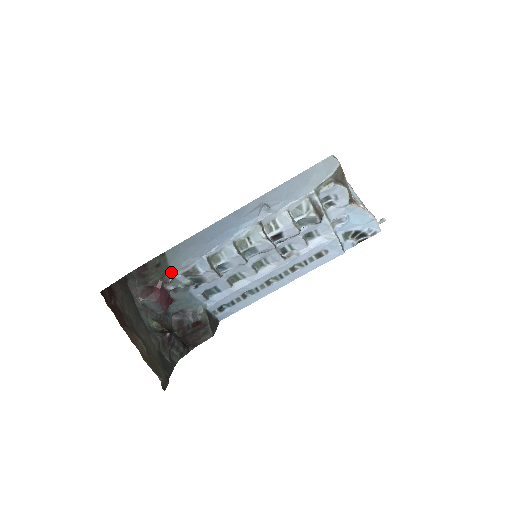
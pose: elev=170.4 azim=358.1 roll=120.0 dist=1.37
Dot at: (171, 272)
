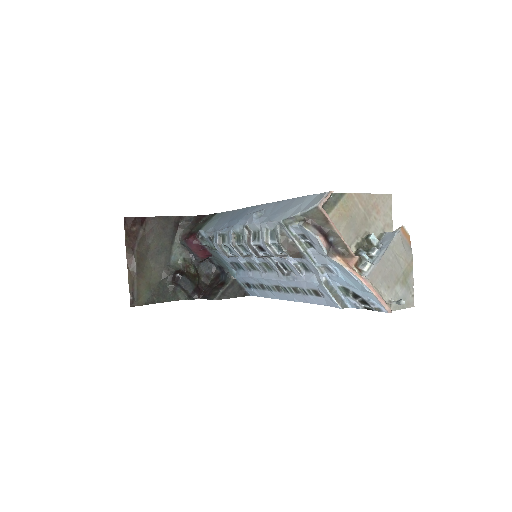
Dot at: (201, 231)
